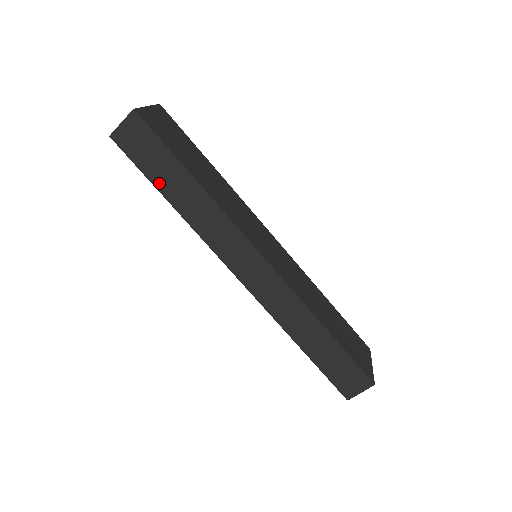
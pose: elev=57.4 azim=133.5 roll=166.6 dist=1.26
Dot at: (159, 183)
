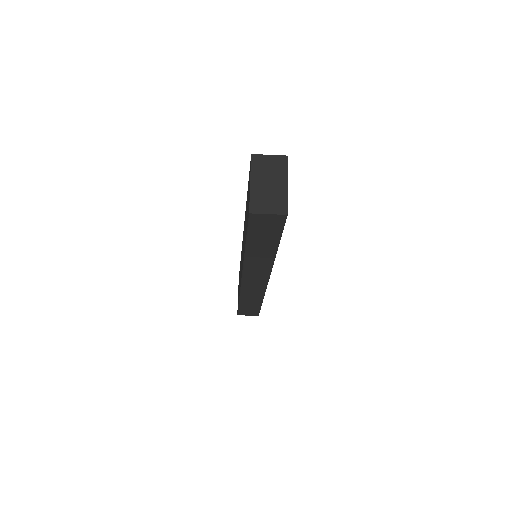
Dot at: (252, 241)
